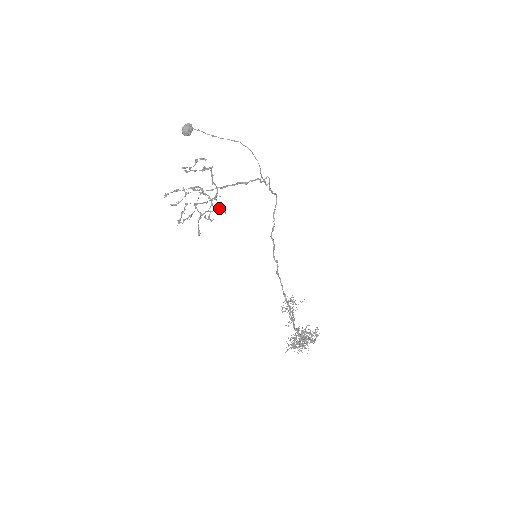
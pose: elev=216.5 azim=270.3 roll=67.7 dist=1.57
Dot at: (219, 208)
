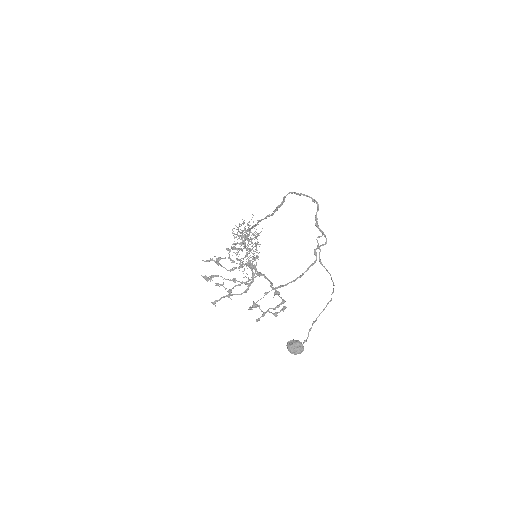
Dot at: occluded
